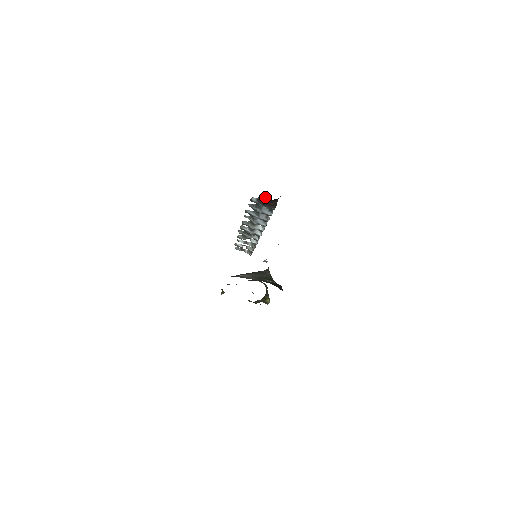
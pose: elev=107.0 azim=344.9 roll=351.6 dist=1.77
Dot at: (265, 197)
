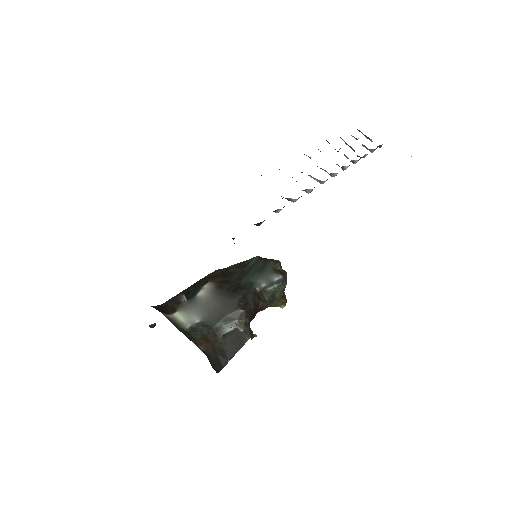
Dot at: occluded
